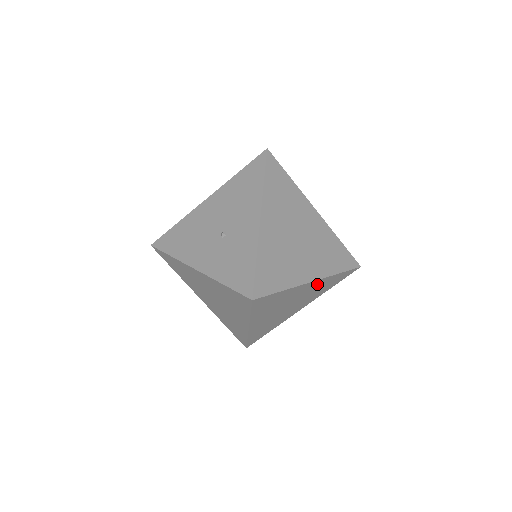
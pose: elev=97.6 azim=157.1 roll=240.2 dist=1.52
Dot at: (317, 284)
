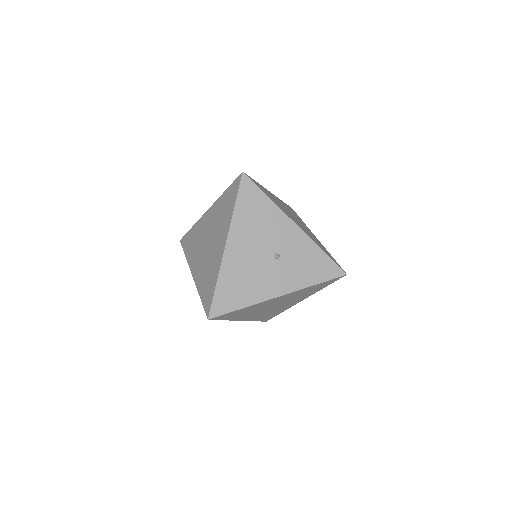
Dot at: occluded
